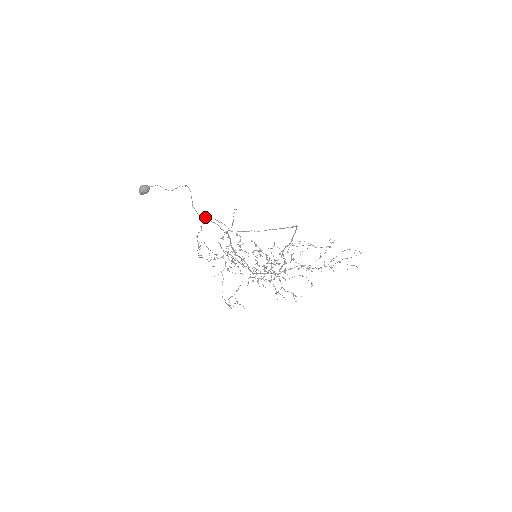
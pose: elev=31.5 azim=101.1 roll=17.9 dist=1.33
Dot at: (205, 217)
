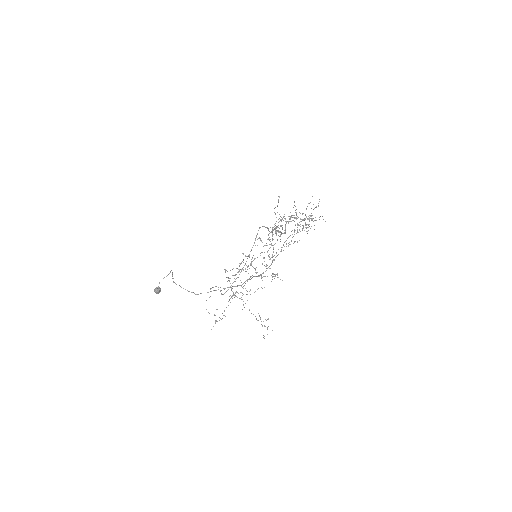
Dot at: (201, 293)
